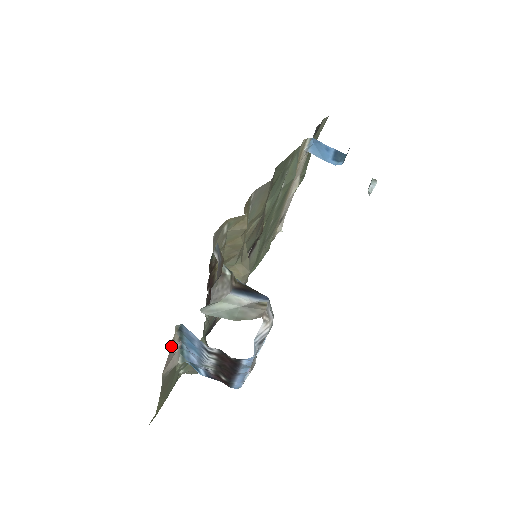
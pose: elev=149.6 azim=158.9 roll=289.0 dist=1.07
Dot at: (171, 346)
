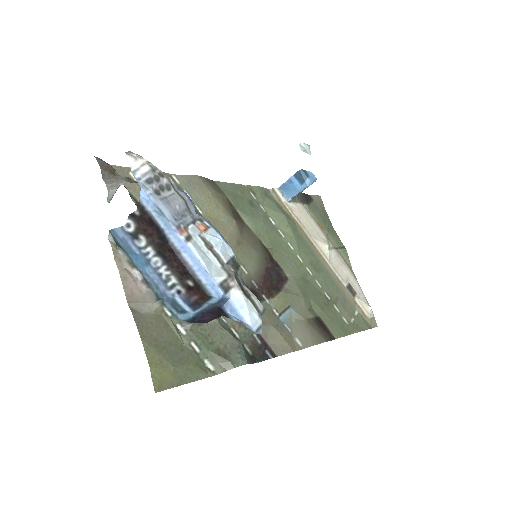
Dot at: (119, 265)
